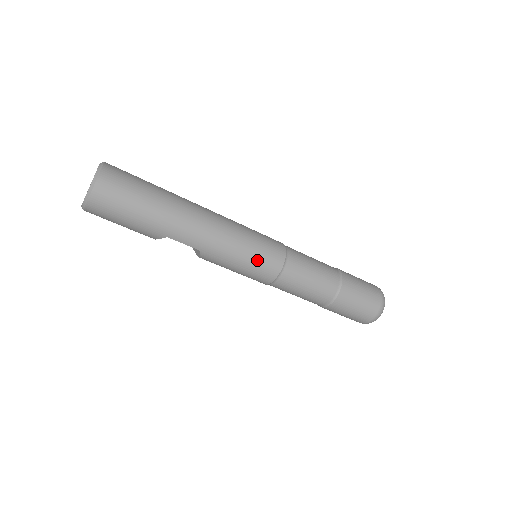
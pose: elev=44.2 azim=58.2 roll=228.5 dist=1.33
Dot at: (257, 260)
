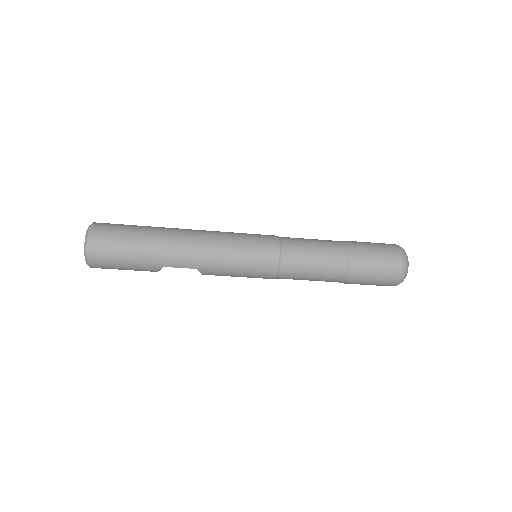
Dot at: (252, 260)
